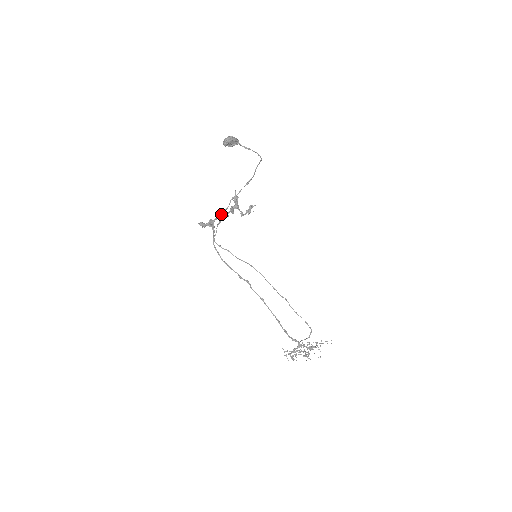
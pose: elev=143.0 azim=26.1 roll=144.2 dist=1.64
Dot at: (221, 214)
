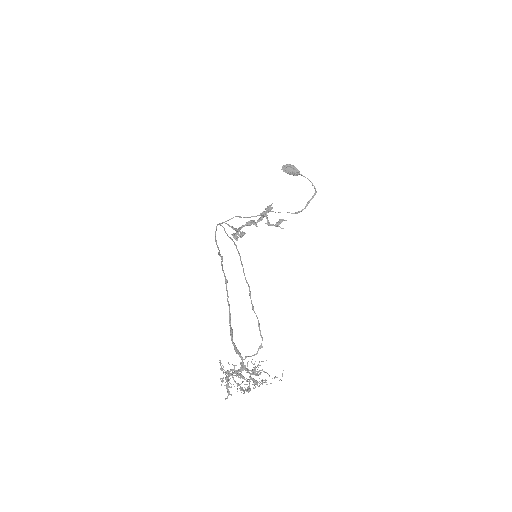
Dot at: (251, 222)
